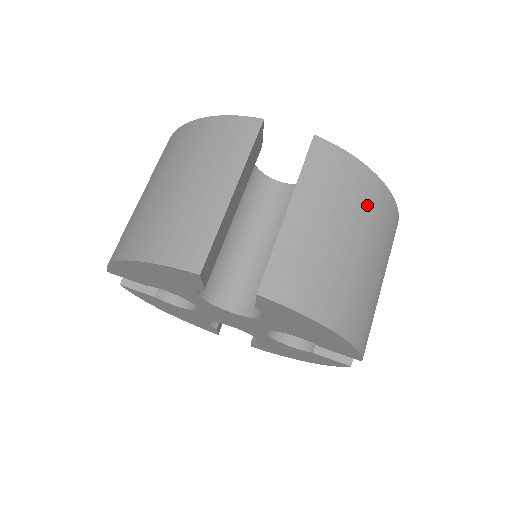
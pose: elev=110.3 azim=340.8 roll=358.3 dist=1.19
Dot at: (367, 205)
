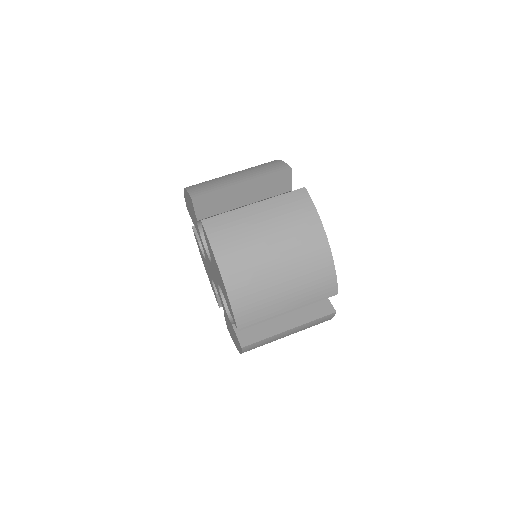
Dot at: (303, 240)
